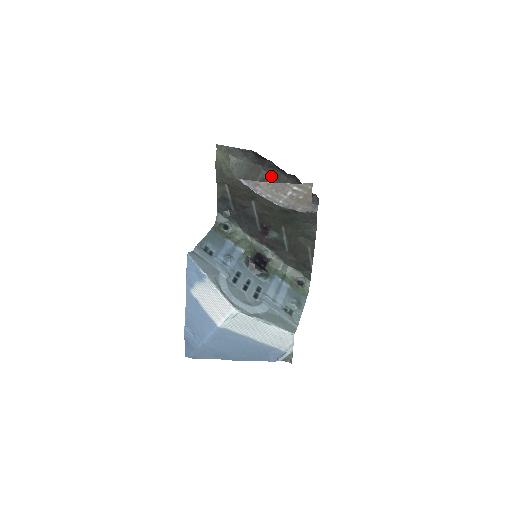
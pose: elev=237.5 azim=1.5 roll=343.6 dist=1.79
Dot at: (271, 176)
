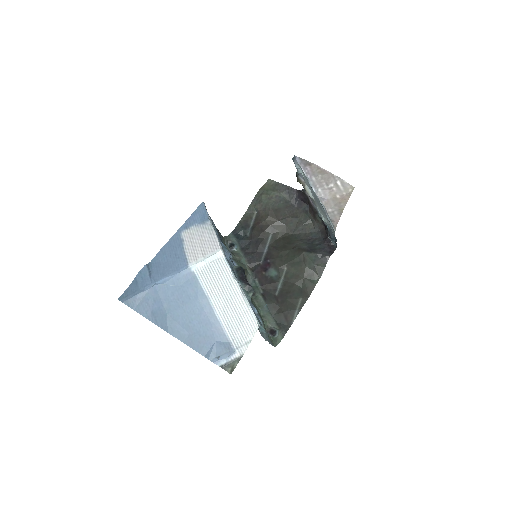
Dot at: (300, 220)
